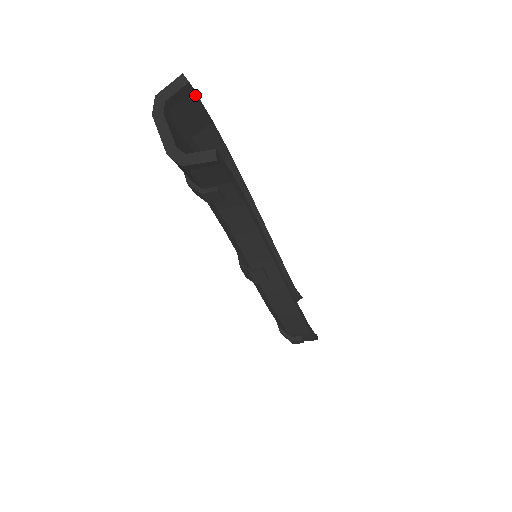
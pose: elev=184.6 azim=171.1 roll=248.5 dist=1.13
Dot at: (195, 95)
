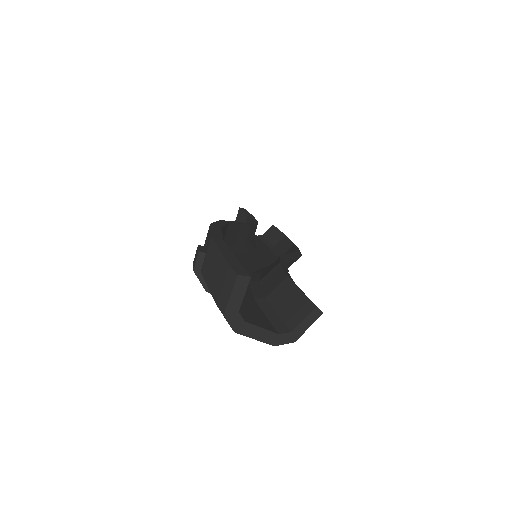
Dot at: (239, 266)
